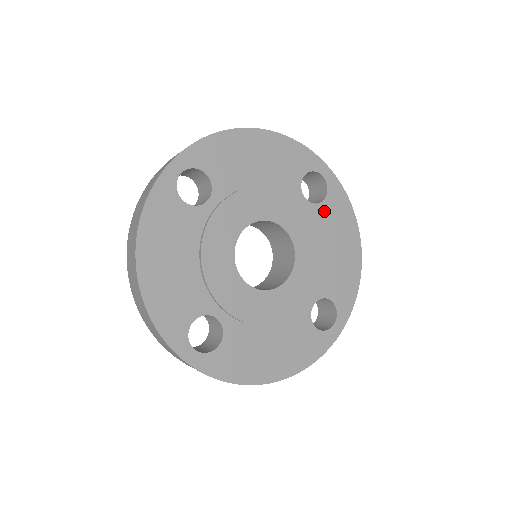
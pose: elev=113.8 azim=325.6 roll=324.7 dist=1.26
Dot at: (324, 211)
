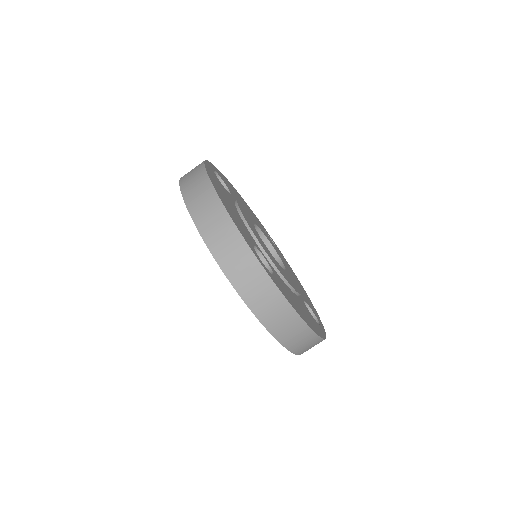
Dot at: occluded
